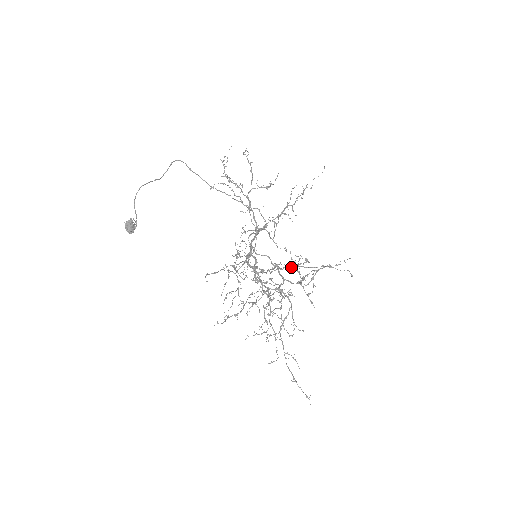
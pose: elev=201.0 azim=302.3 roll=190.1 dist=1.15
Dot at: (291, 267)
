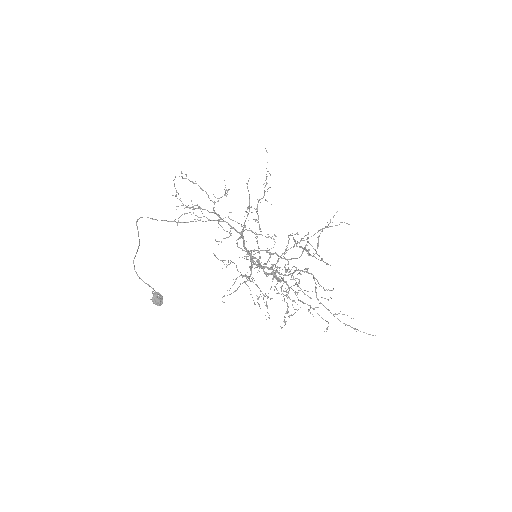
Dot at: (293, 247)
